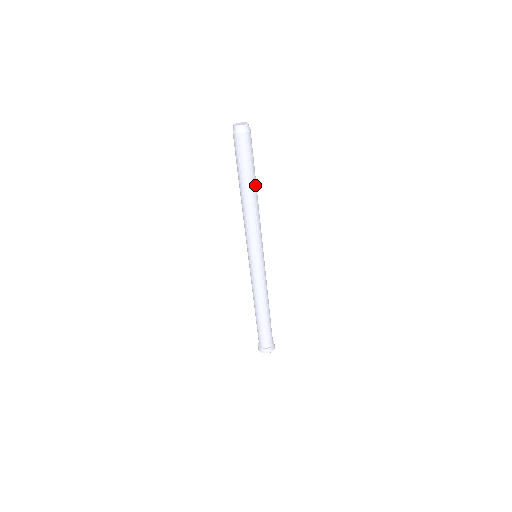
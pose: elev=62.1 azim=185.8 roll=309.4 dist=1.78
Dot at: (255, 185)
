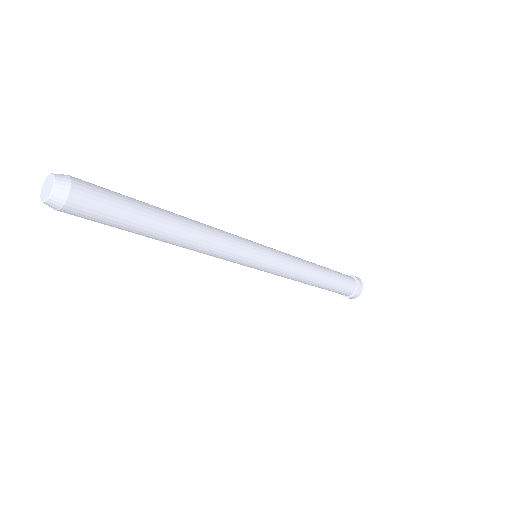
Dot at: (165, 221)
